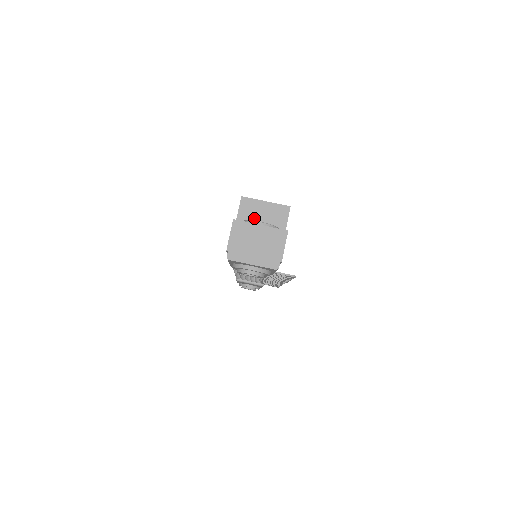
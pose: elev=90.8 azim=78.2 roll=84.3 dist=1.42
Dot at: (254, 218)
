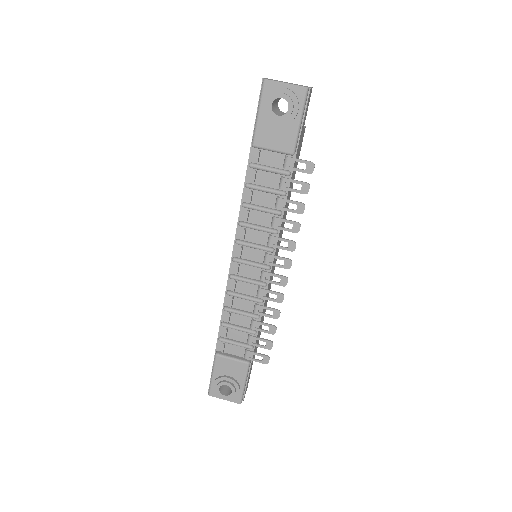
Dot at: occluded
